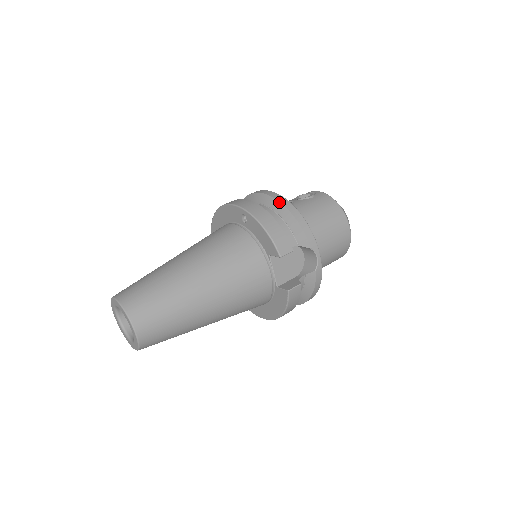
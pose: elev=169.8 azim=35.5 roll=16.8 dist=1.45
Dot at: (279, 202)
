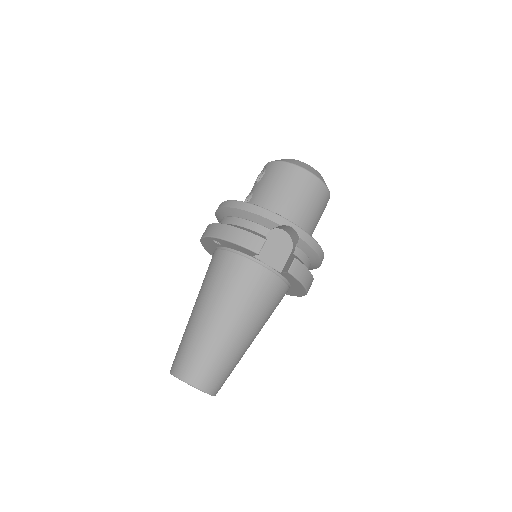
Dot at: (232, 208)
